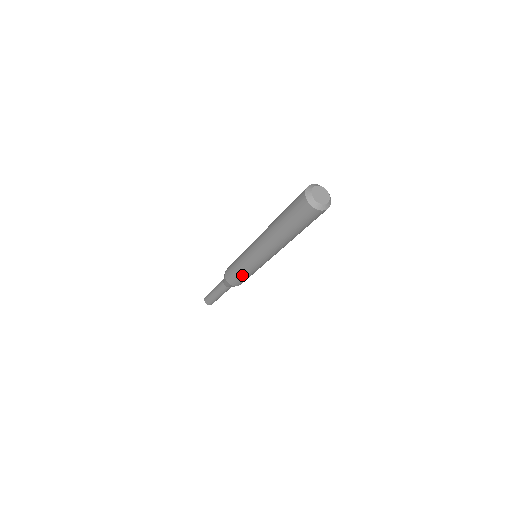
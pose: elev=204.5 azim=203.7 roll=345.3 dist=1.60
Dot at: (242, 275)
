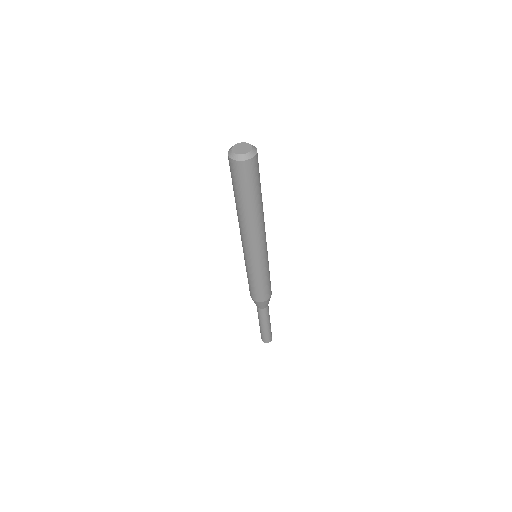
Dot at: (248, 278)
